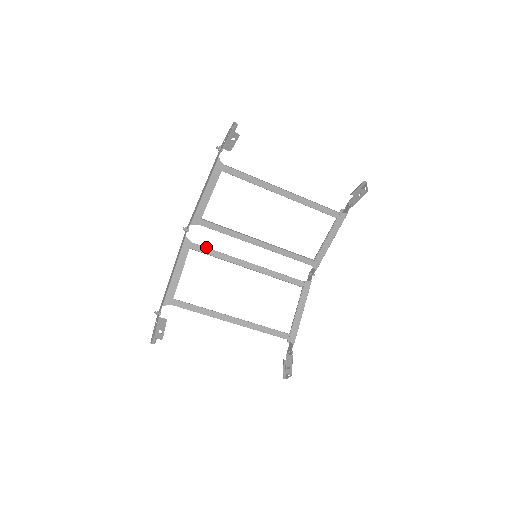
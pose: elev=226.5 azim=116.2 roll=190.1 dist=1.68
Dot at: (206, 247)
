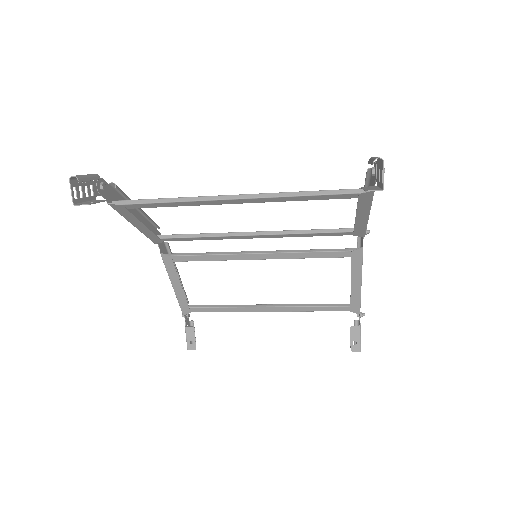
Dot at: (191, 255)
